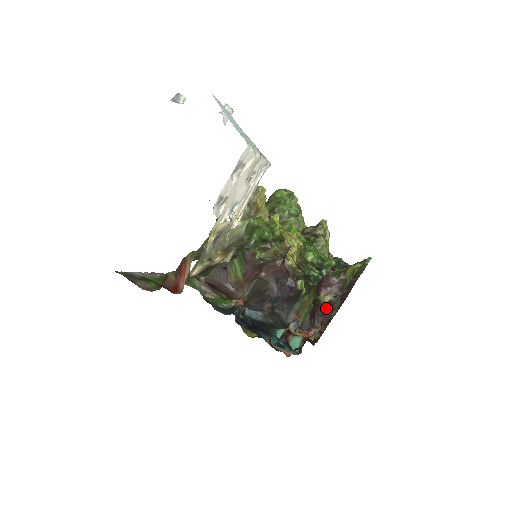
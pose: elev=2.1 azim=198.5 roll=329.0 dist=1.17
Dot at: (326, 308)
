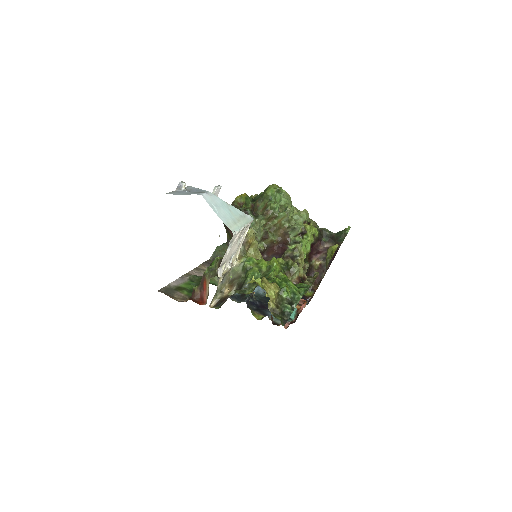
Dot at: (317, 271)
